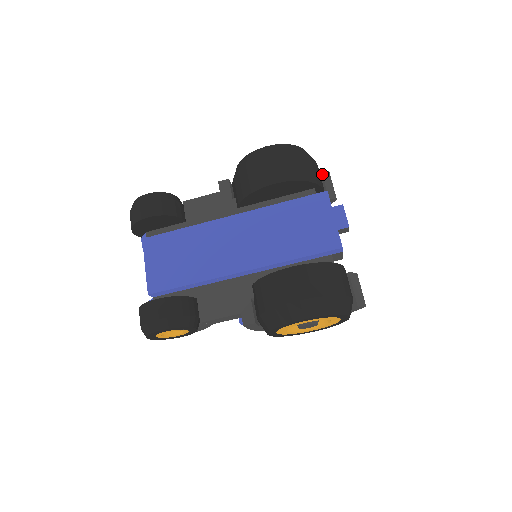
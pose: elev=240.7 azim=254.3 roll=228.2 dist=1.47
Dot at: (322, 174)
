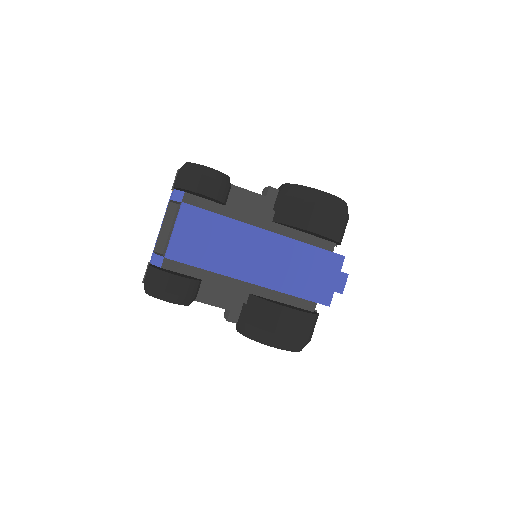
Dot at: occluded
